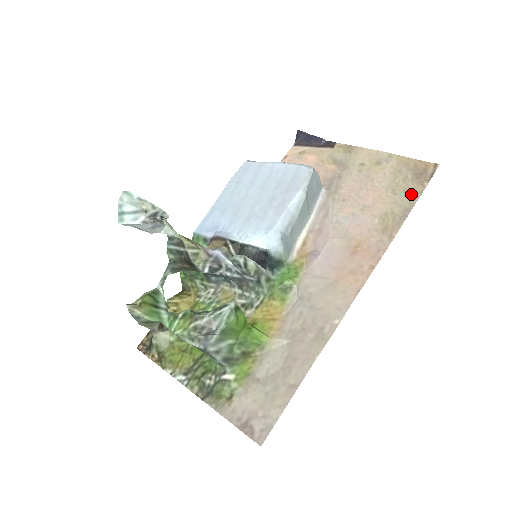
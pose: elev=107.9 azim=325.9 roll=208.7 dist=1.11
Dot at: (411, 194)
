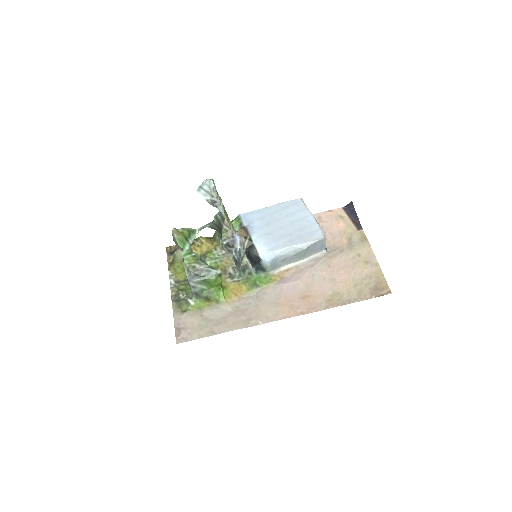
Dot at: (361, 295)
